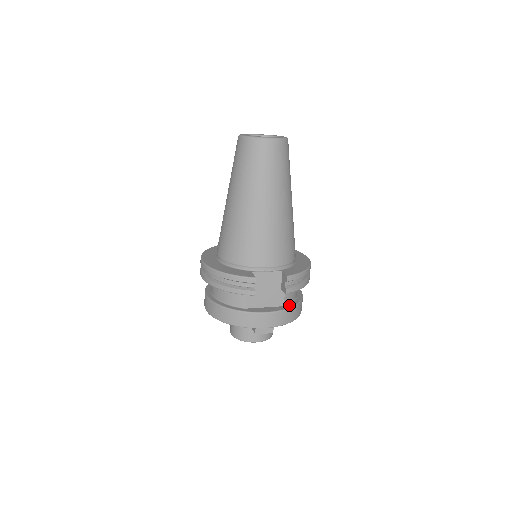
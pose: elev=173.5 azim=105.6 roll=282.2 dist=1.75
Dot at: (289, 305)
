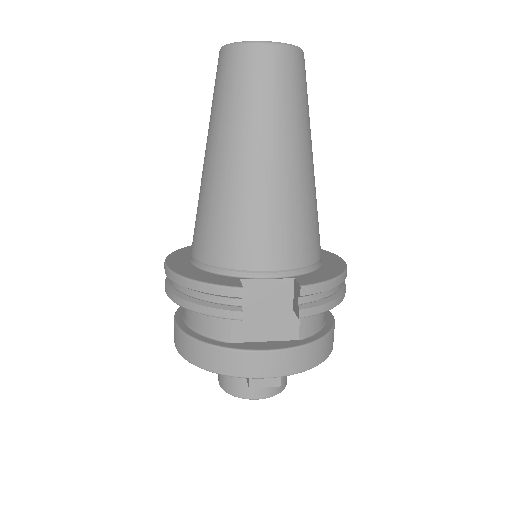
Dot at: (308, 338)
